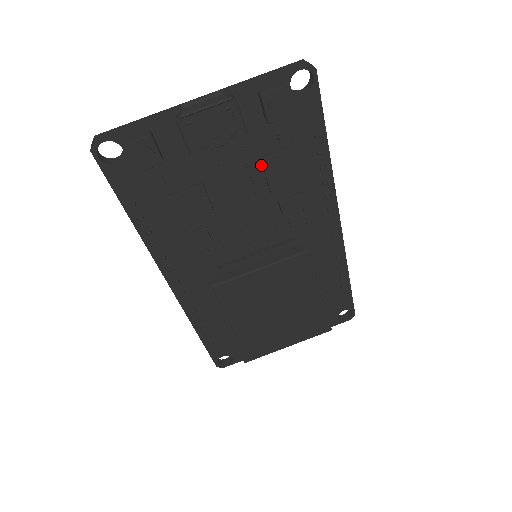
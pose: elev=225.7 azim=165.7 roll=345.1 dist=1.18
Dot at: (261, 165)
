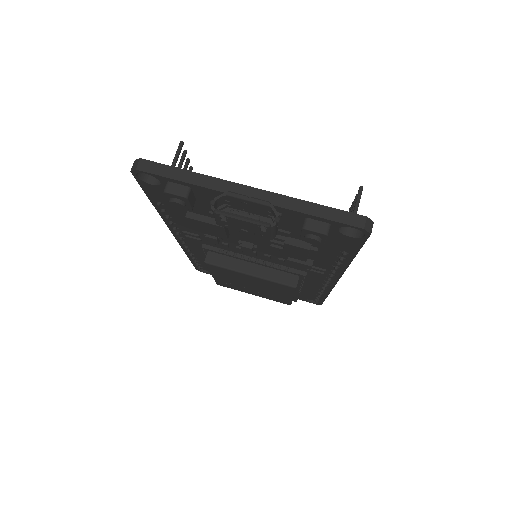
Dot at: (283, 241)
